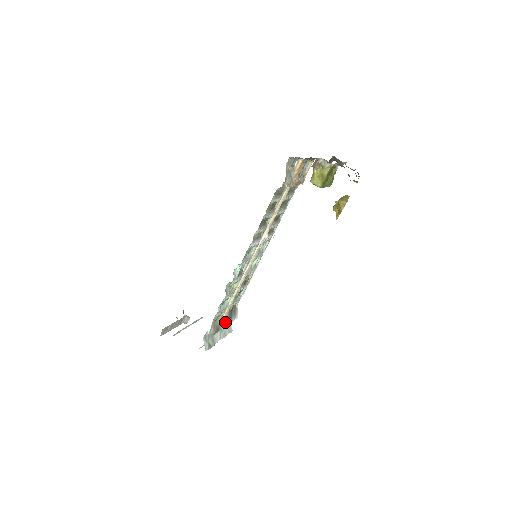
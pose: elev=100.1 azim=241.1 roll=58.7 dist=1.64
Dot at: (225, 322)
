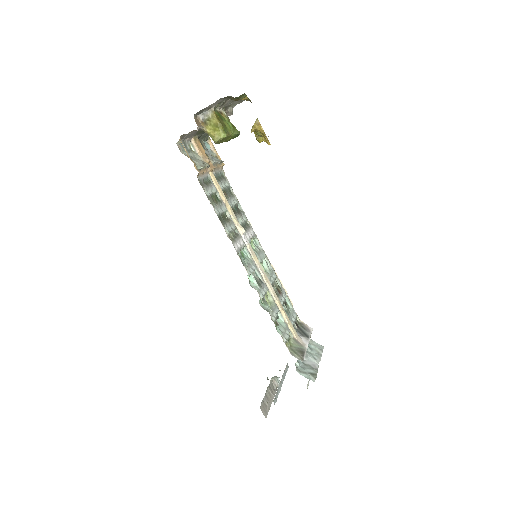
Dot at: (303, 341)
